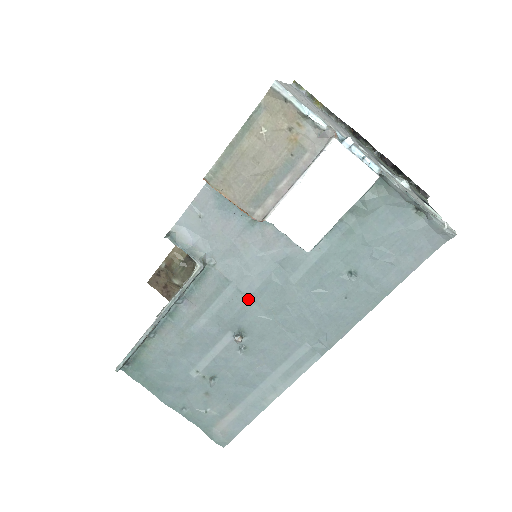
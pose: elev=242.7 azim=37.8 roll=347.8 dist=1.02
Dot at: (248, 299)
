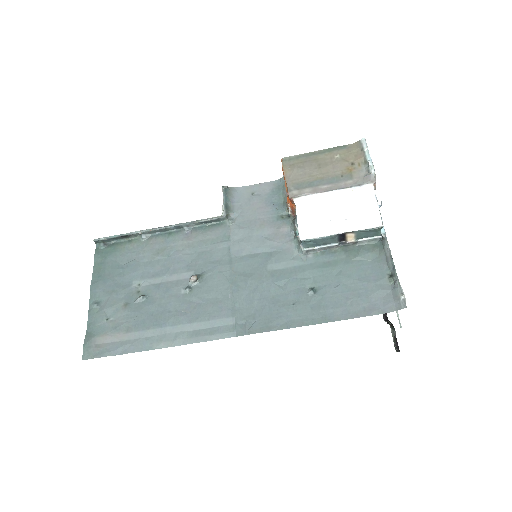
Dot at: (229, 258)
